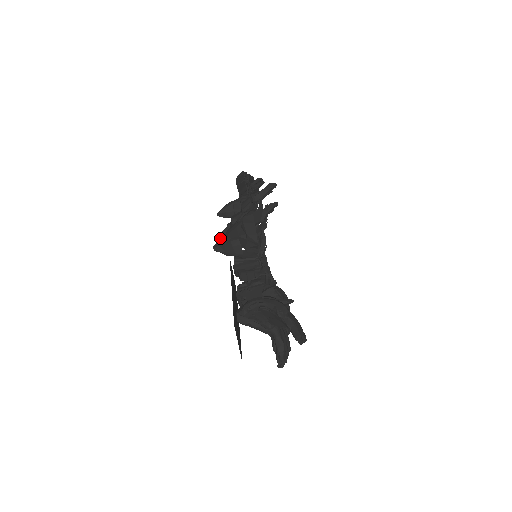
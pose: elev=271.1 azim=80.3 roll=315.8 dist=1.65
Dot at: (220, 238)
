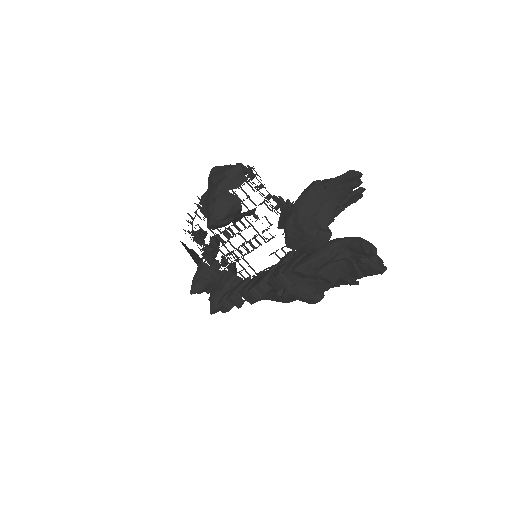
Dot at: occluded
